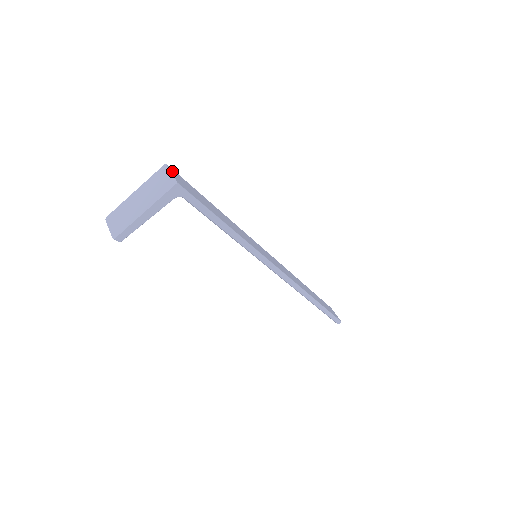
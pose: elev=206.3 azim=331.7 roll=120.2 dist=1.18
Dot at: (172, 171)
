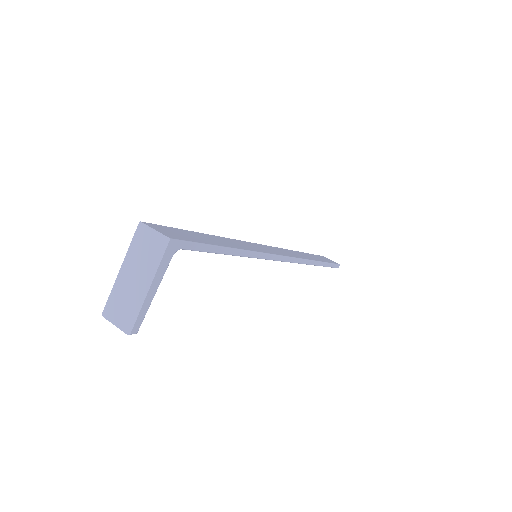
Dot at: (152, 226)
